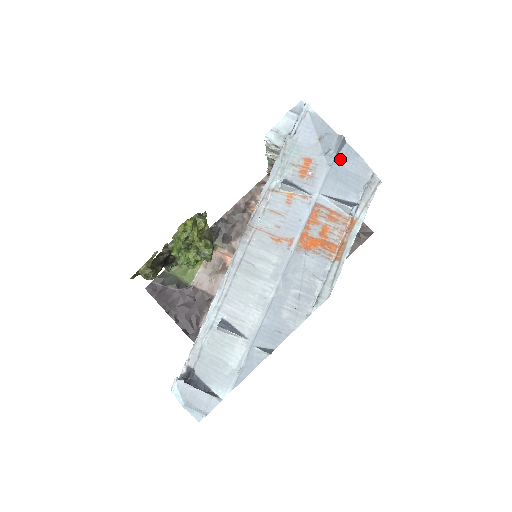
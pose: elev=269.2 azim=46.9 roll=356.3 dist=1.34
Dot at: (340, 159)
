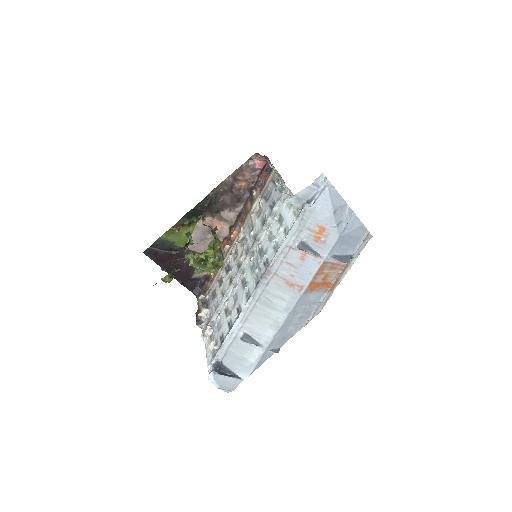
Dot at: (348, 229)
